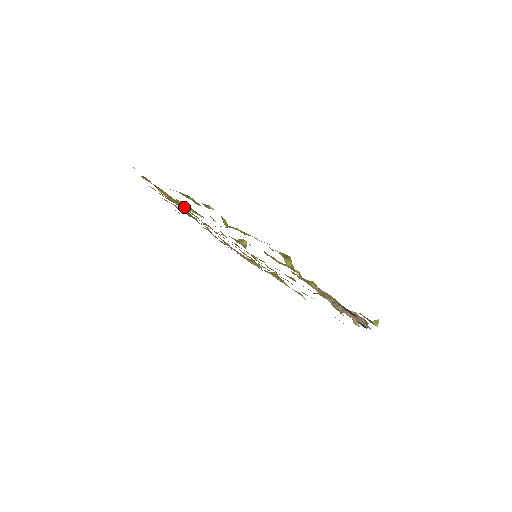
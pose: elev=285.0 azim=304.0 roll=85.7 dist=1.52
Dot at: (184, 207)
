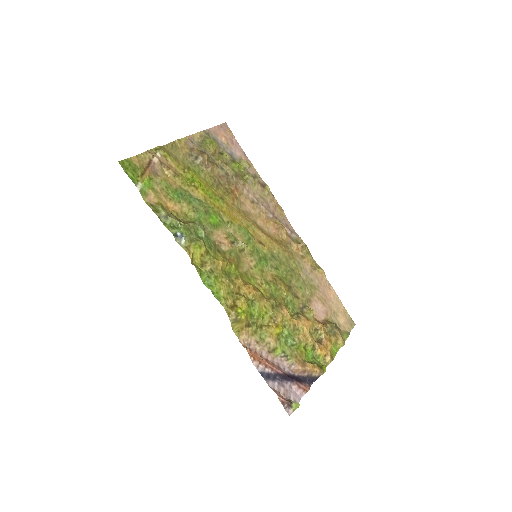
Dot at: (192, 187)
